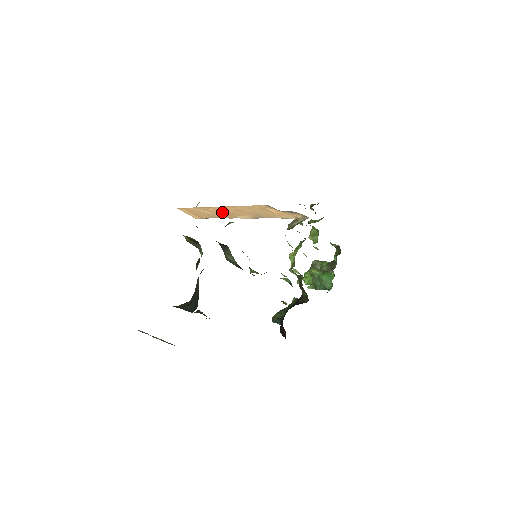
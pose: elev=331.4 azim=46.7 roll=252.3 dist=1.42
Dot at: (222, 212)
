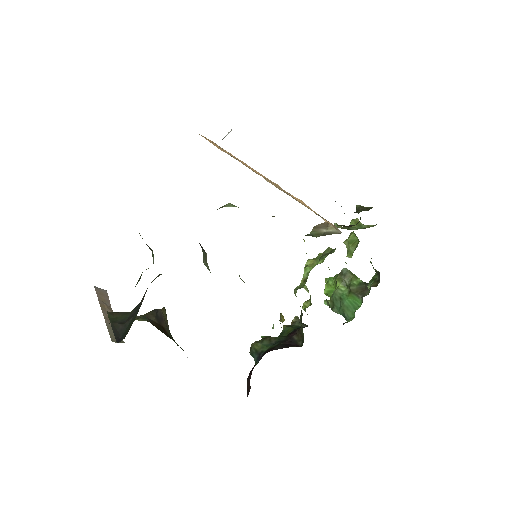
Dot at: occluded
